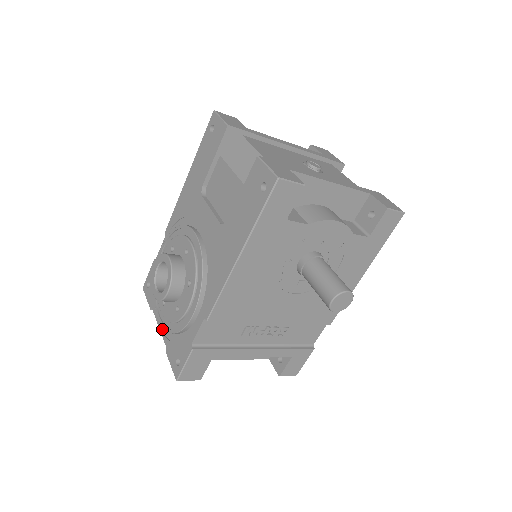
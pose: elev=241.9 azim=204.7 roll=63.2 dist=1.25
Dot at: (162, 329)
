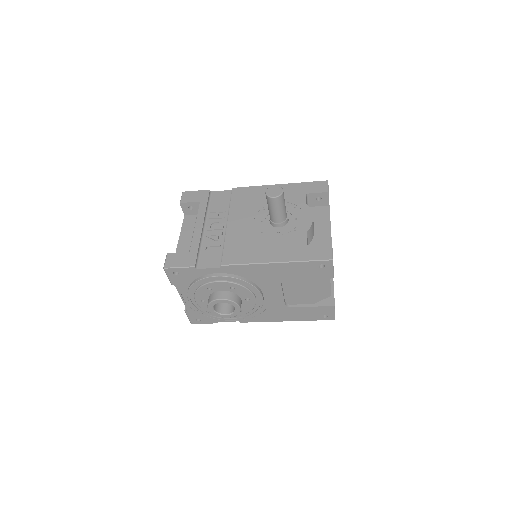
Dot at: (185, 301)
